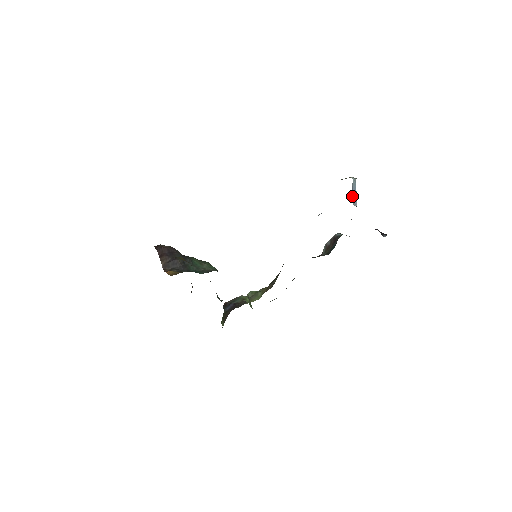
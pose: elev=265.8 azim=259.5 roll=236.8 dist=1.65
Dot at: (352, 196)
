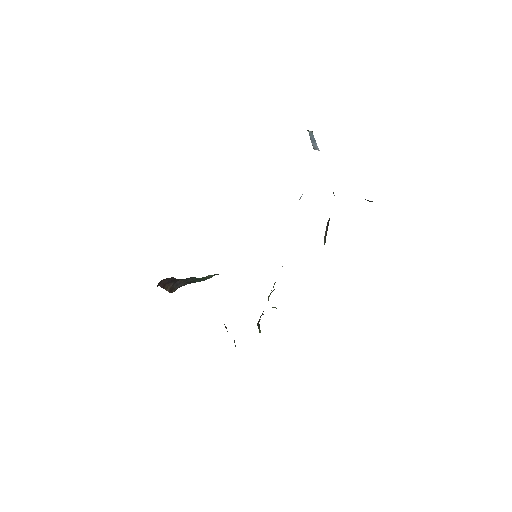
Dot at: occluded
